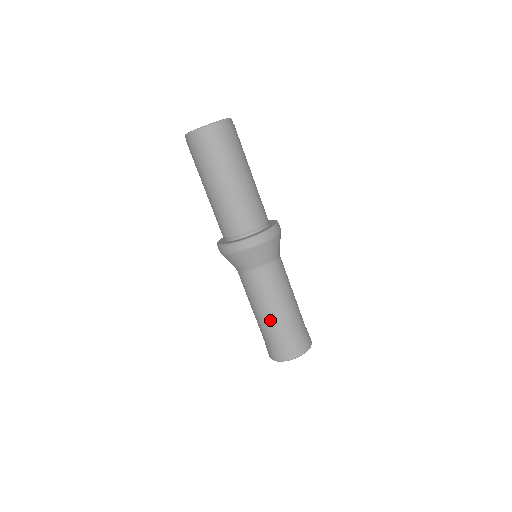
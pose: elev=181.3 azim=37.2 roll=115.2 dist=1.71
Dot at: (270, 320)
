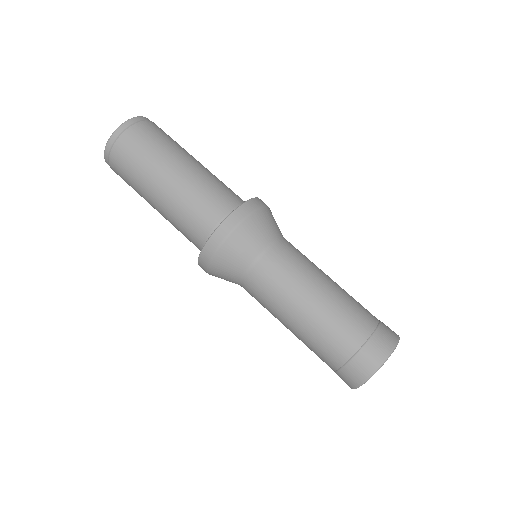
Dot at: (319, 318)
